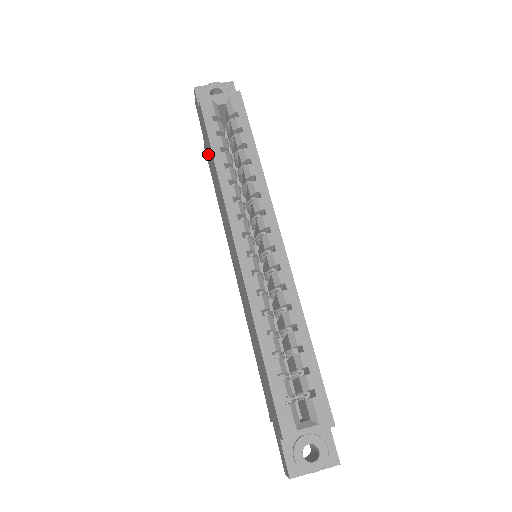
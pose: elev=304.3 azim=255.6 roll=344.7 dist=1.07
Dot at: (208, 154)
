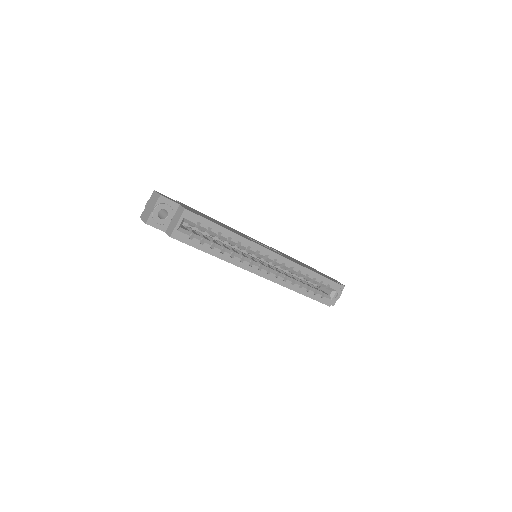
Dot at: occluded
